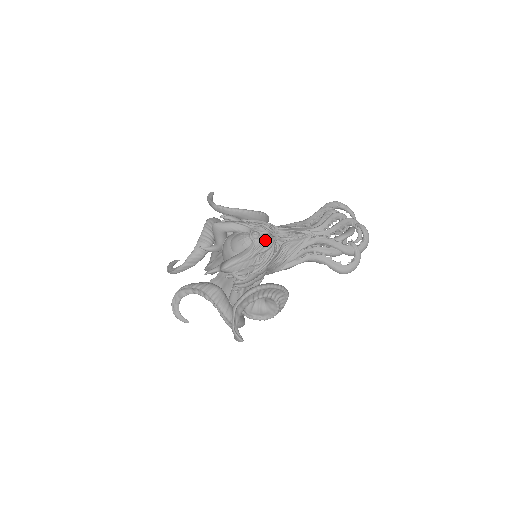
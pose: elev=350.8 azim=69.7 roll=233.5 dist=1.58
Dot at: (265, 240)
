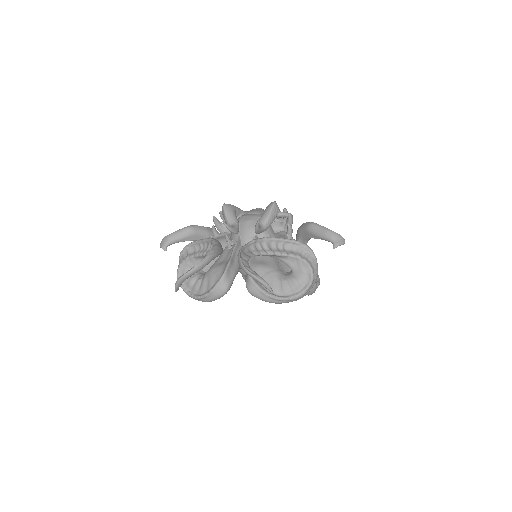
Dot at: occluded
